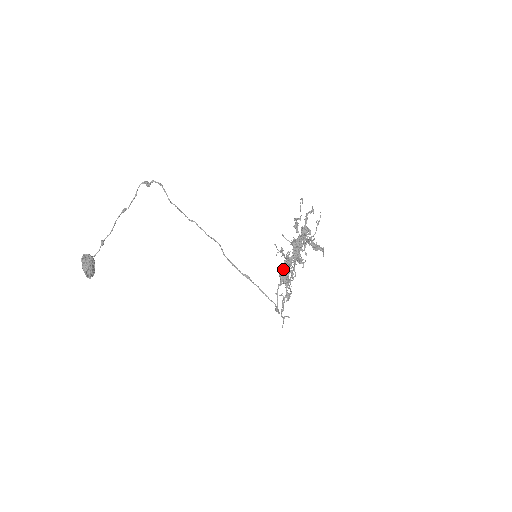
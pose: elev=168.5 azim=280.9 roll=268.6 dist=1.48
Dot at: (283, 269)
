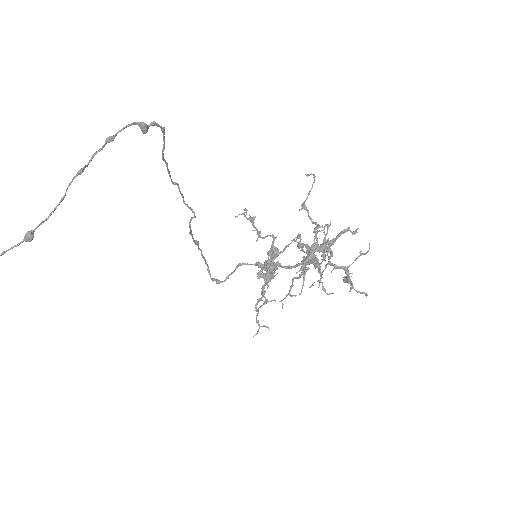
Dot at: (270, 265)
